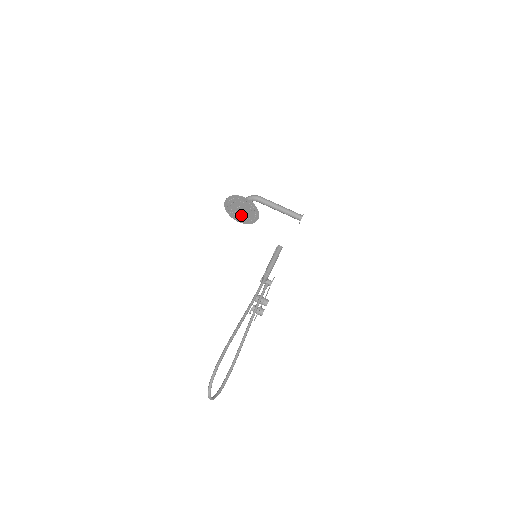
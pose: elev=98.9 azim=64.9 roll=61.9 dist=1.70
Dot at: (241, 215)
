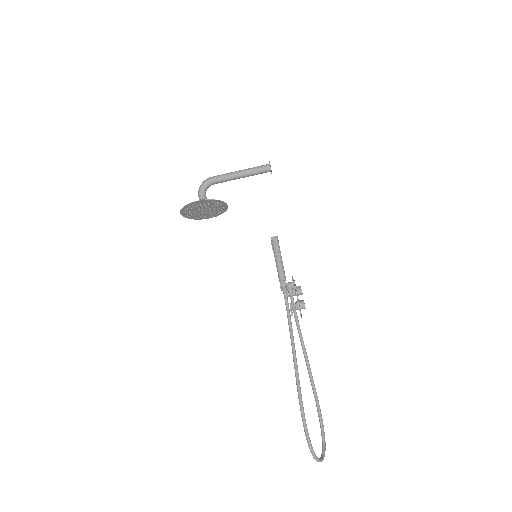
Dot at: (208, 213)
